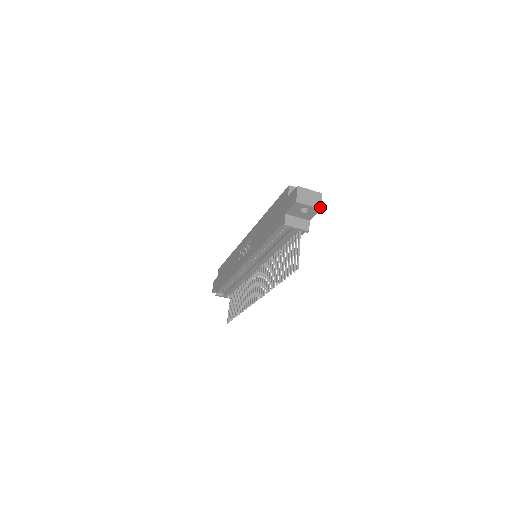
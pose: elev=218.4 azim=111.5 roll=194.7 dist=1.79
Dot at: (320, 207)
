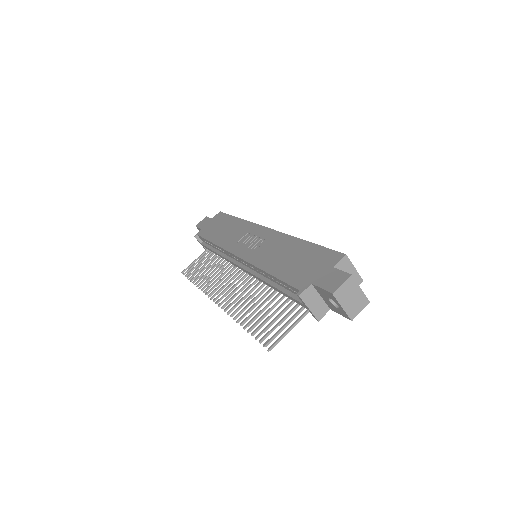
Dot at: (353, 317)
